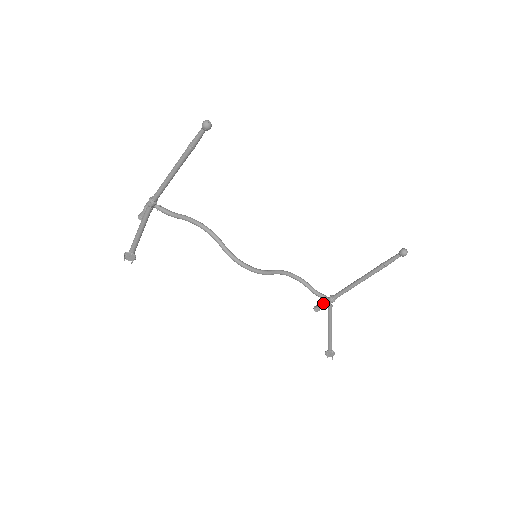
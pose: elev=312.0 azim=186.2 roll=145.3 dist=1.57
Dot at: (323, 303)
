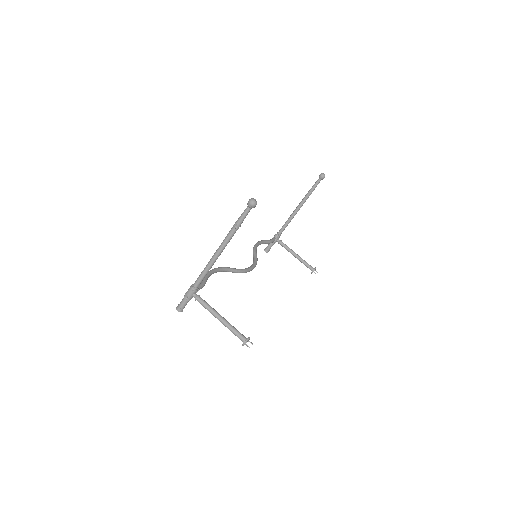
Dot at: (273, 244)
